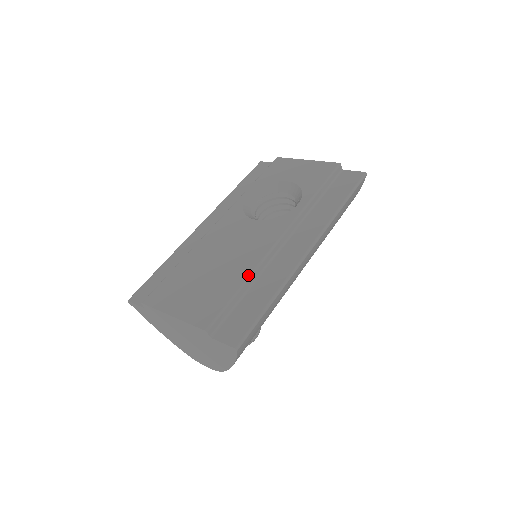
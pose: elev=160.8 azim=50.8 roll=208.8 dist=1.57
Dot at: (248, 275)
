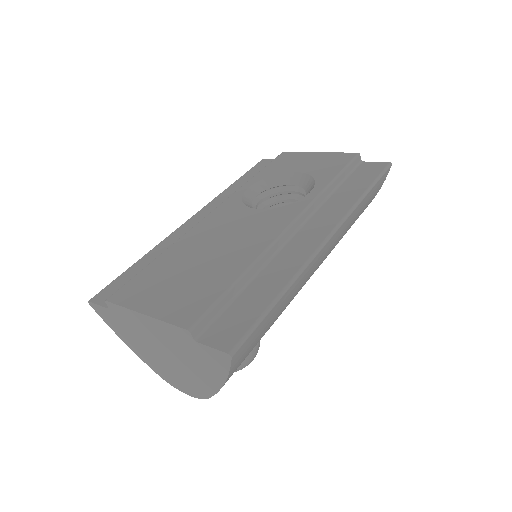
Dot at: (248, 265)
